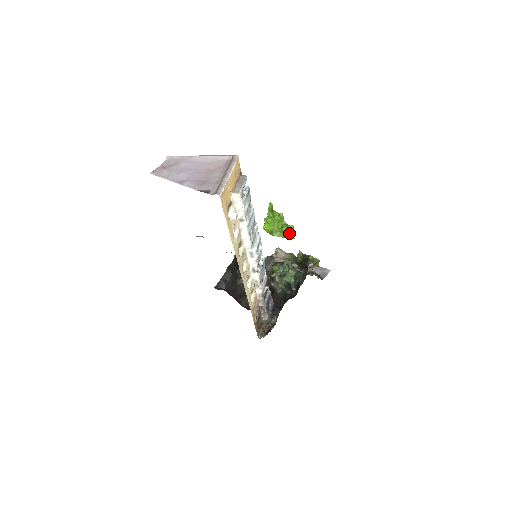
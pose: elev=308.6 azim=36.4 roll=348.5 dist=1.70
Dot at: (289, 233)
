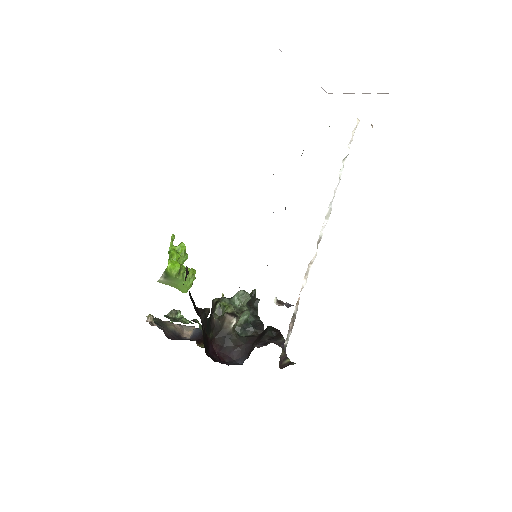
Dot at: (195, 278)
